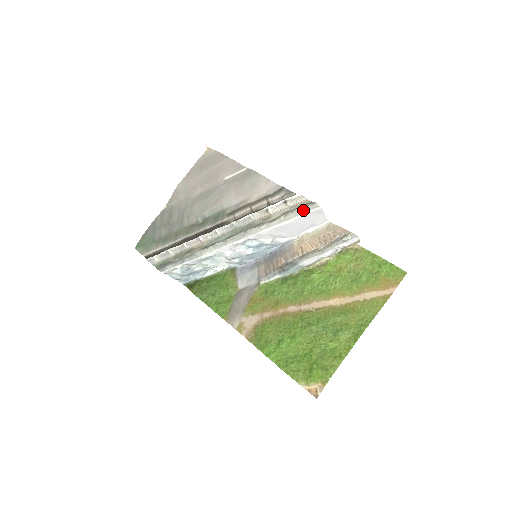
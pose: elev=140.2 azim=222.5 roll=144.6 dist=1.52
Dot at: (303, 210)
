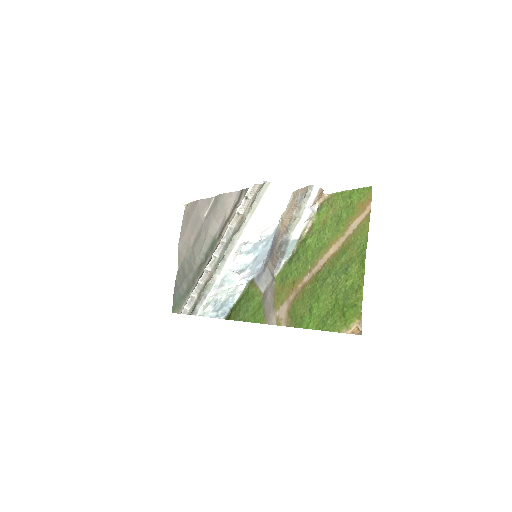
Dot at: (260, 194)
